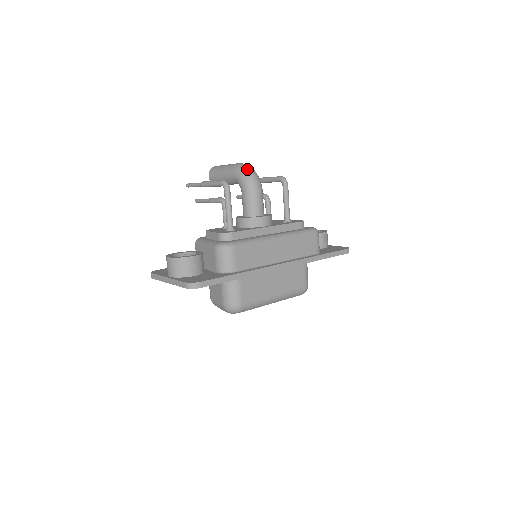
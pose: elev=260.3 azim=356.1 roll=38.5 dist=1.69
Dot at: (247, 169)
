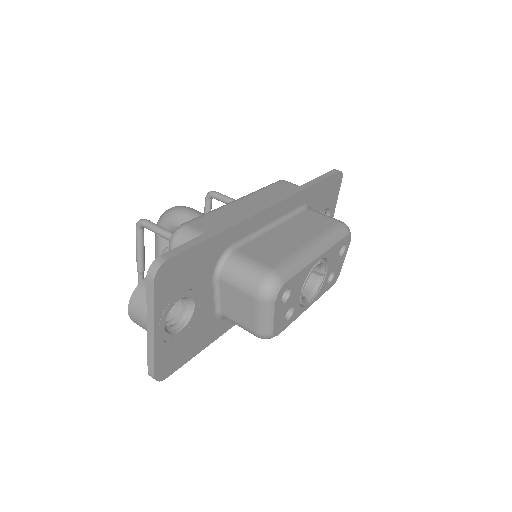
Dot at: (162, 214)
